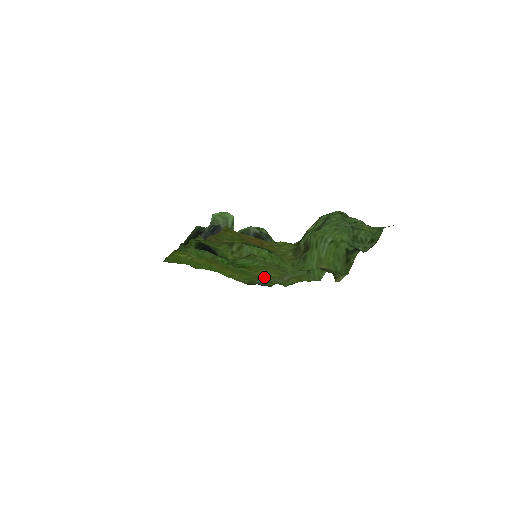
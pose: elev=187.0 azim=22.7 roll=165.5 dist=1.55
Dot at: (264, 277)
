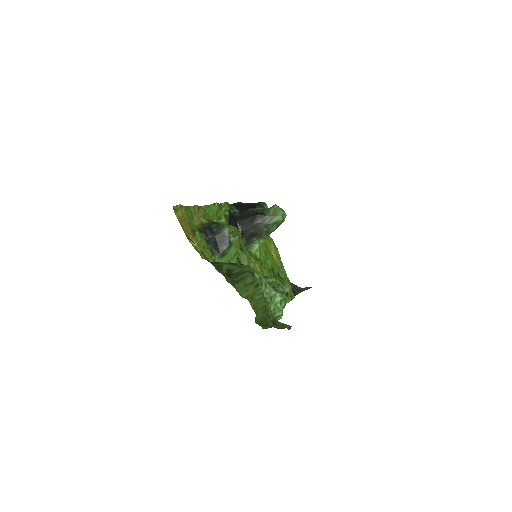
Dot at: (287, 283)
